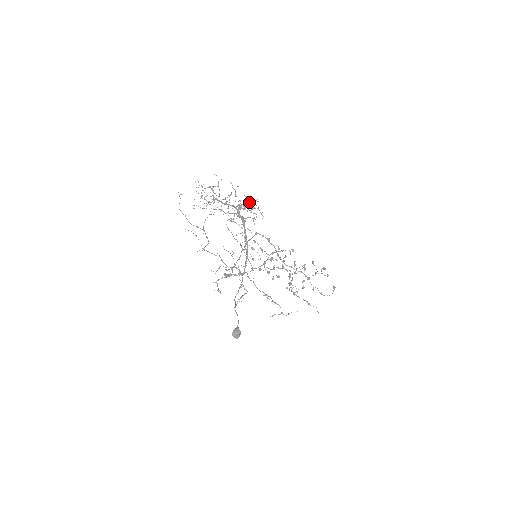
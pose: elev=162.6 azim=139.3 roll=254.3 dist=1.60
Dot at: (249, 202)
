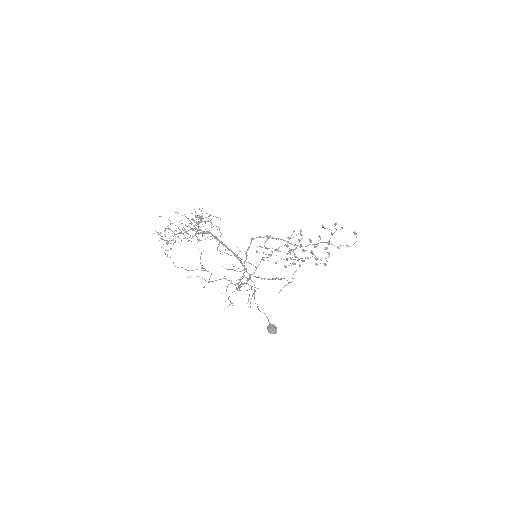
Dot at: occluded
